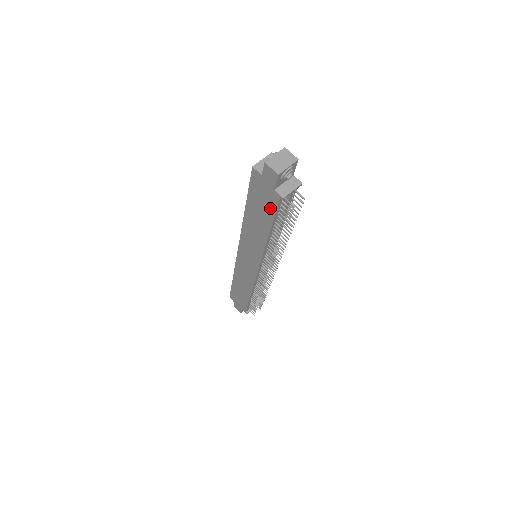
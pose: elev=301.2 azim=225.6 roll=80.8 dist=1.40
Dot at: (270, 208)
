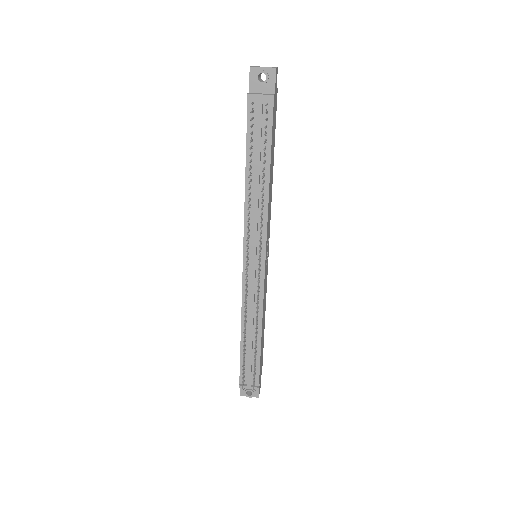
Dot at: (248, 126)
